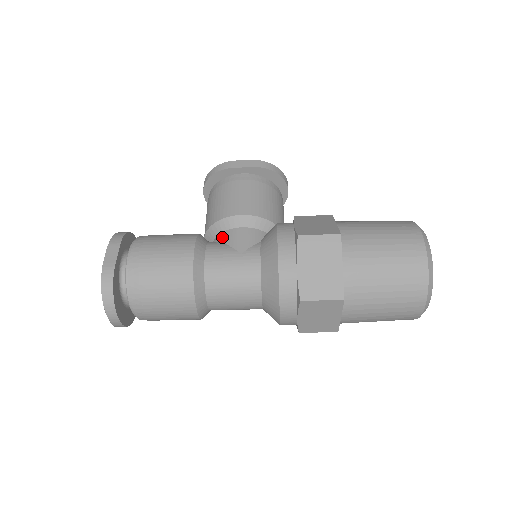
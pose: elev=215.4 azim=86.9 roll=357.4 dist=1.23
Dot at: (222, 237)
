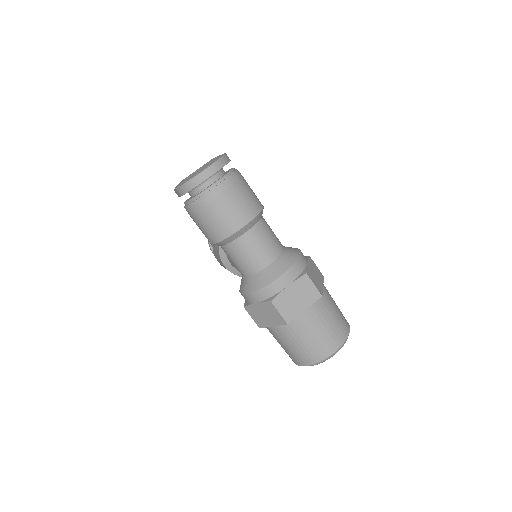
Dot at: occluded
